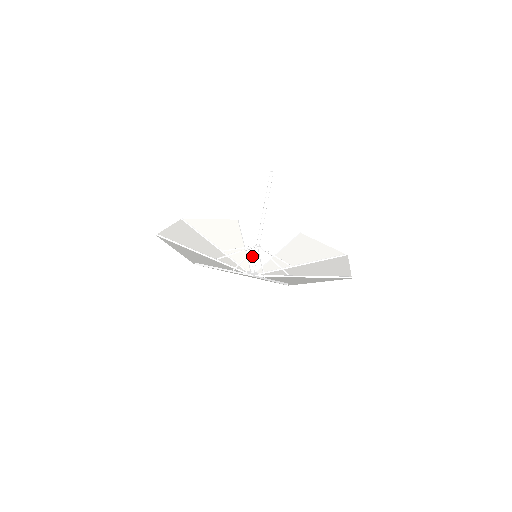
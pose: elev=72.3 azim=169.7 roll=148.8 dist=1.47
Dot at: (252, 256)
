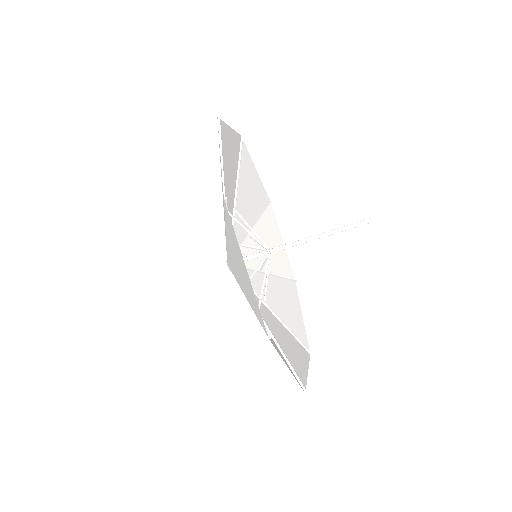
Dot at: occluded
